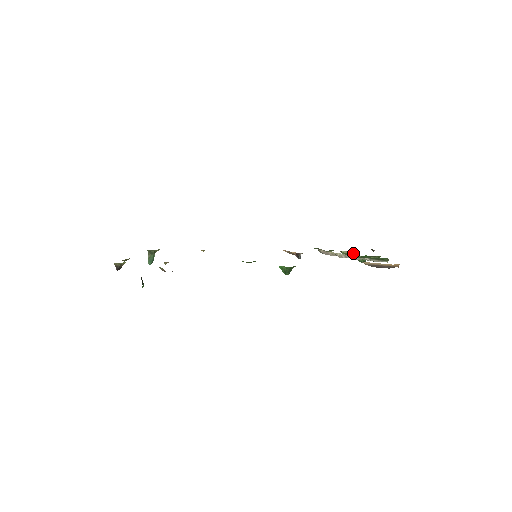
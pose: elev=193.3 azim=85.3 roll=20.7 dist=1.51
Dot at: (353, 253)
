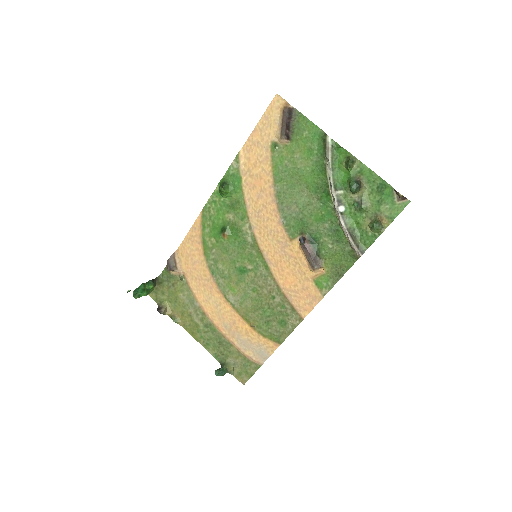
Dot at: (360, 202)
